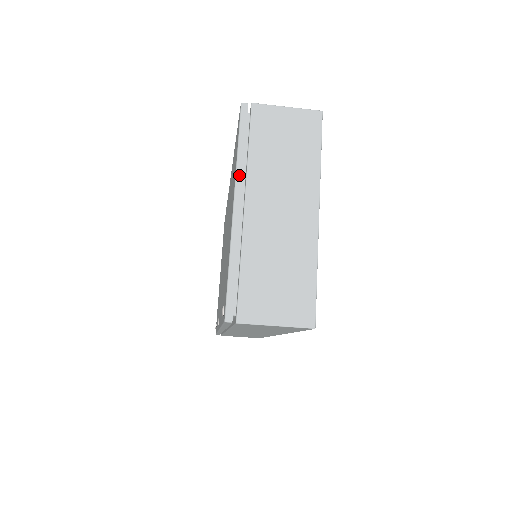
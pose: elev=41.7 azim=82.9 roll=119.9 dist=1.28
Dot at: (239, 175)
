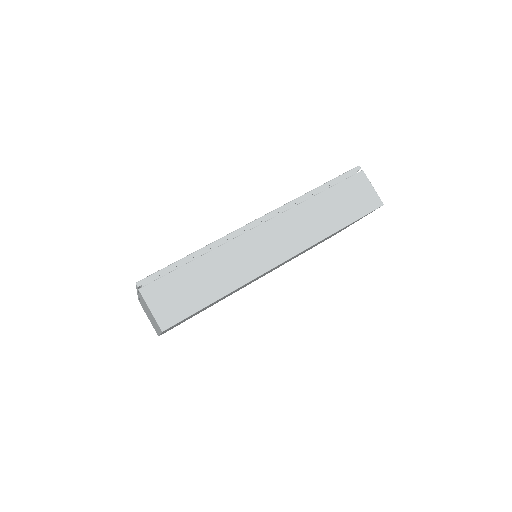
Dot at: occluded
